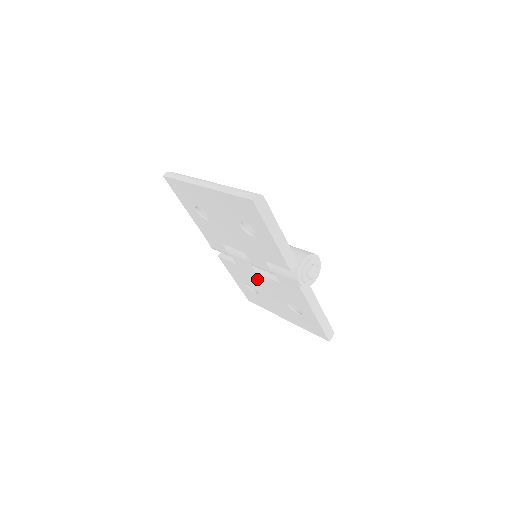
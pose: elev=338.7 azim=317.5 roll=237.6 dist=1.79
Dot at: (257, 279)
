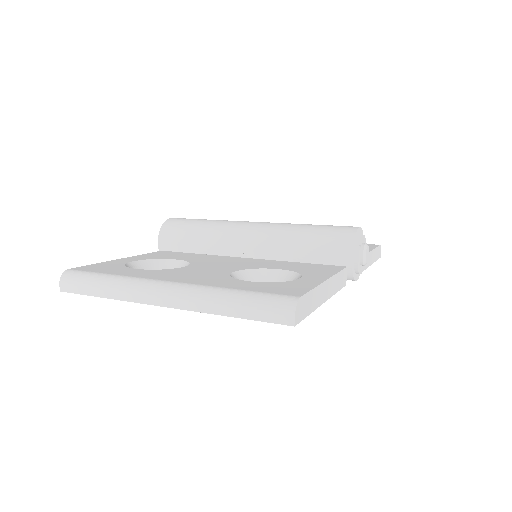
Dot at: occluded
